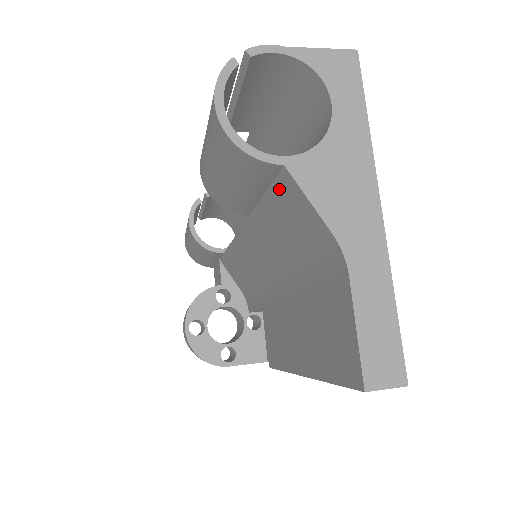
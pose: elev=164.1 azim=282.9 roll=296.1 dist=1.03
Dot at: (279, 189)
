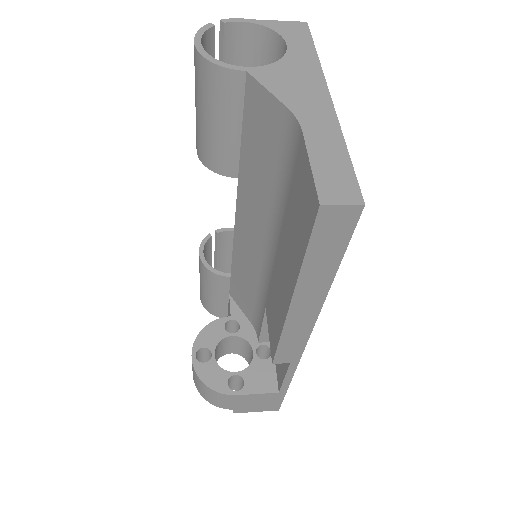
Dot at: (249, 107)
